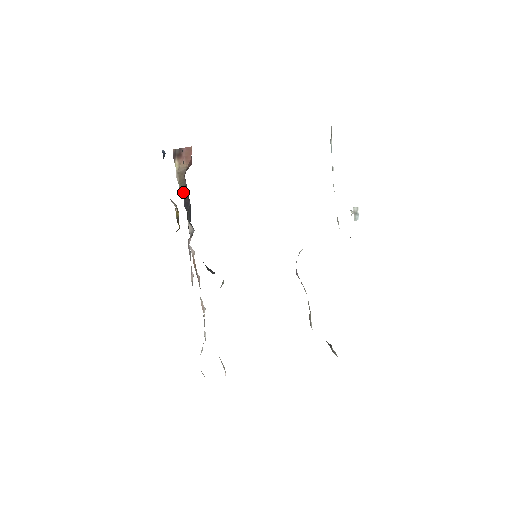
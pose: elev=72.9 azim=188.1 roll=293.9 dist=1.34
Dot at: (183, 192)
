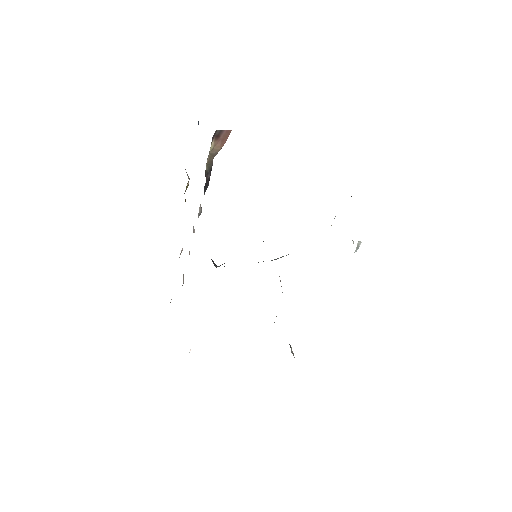
Dot at: (207, 174)
